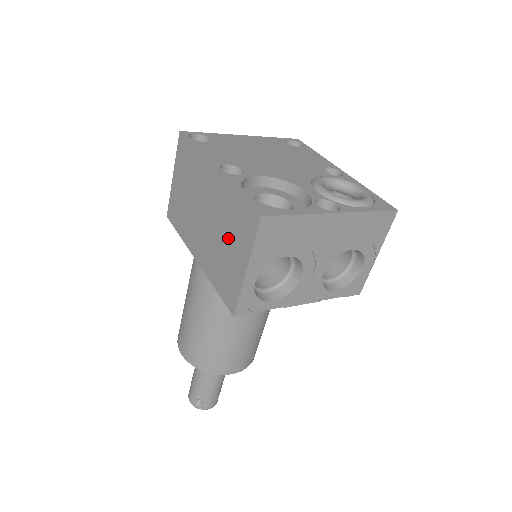
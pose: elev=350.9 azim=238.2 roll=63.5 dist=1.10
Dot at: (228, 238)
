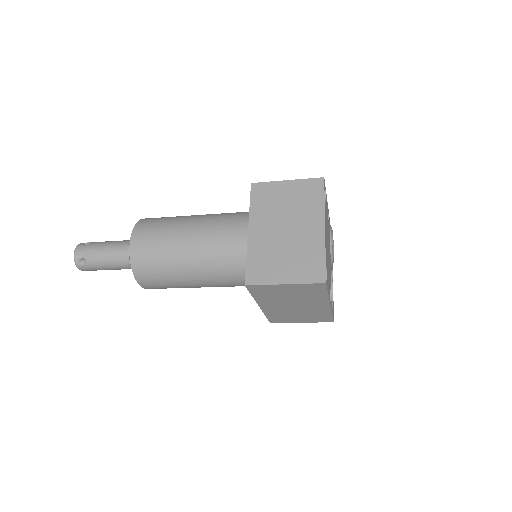
Dot at: (303, 316)
